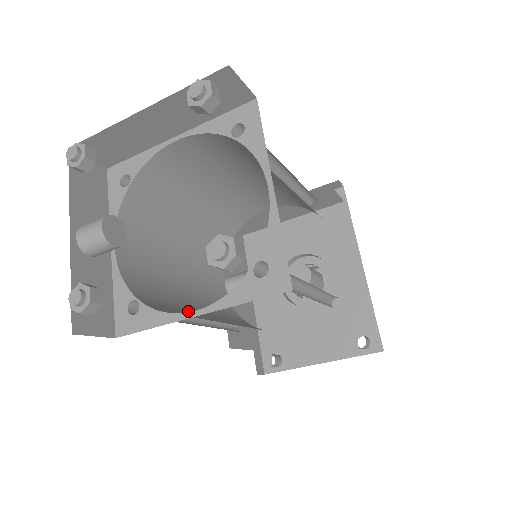
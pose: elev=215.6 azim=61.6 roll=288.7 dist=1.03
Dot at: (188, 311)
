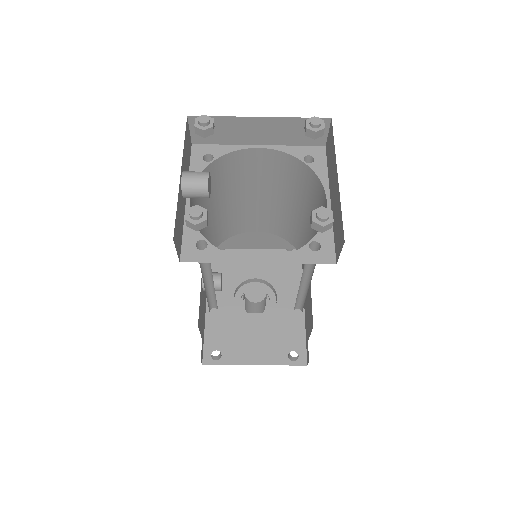
Dot at: occluded
